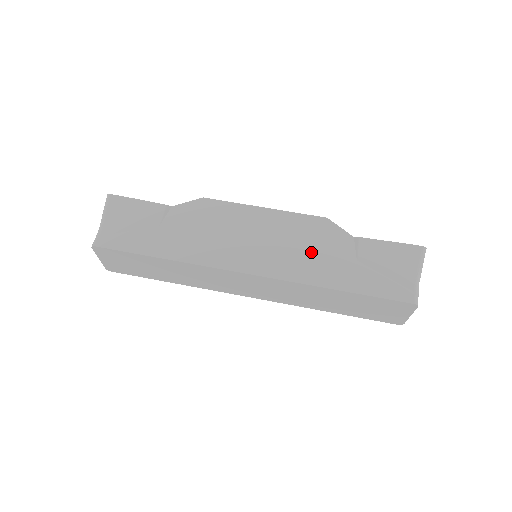
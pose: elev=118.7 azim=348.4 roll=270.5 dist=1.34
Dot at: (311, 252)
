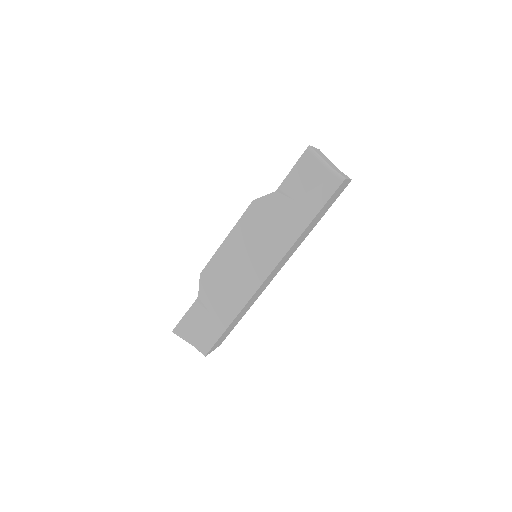
Dot at: (273, 227)
